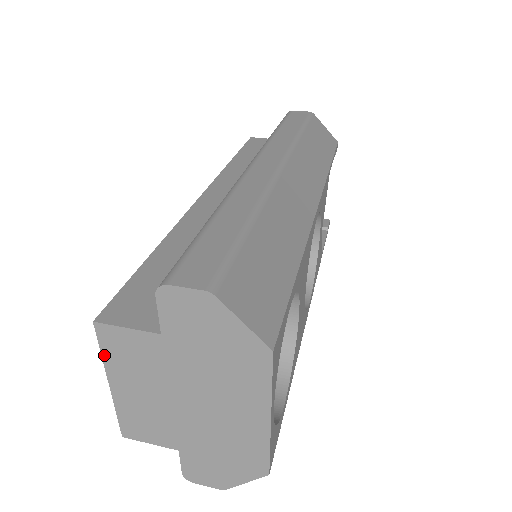
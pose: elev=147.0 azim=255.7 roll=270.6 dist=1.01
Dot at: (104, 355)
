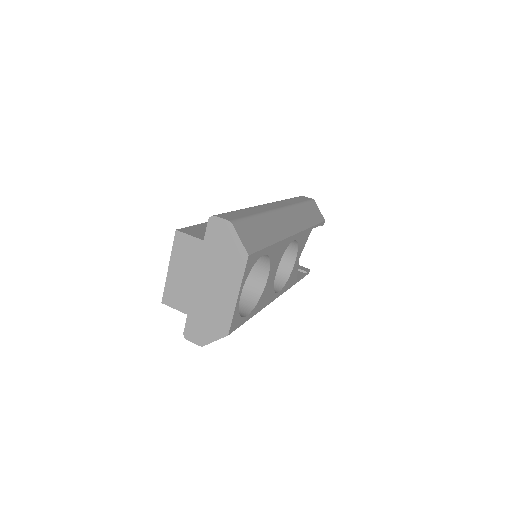
Dot at: (173, 249)
